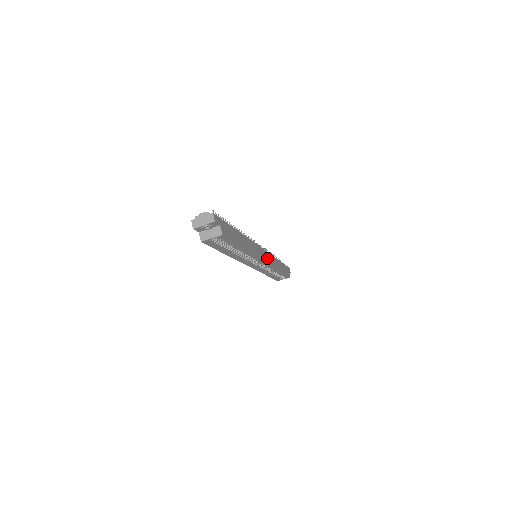
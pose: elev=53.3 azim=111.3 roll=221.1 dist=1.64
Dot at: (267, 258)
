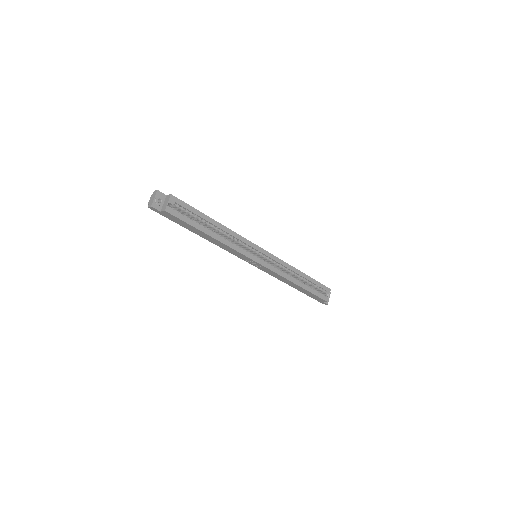
Dot at: occluded
